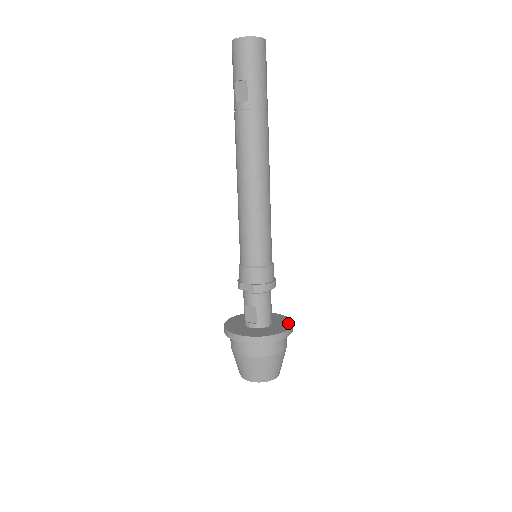
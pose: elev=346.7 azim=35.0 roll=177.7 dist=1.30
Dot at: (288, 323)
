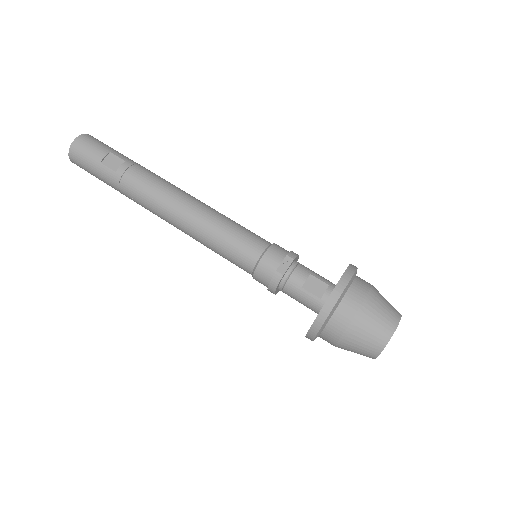
Dot at: occluded
